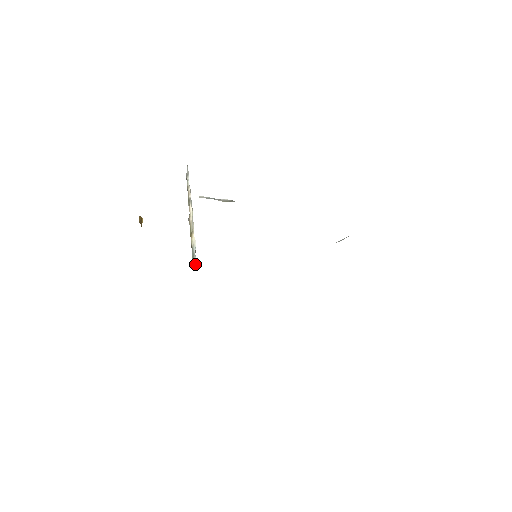
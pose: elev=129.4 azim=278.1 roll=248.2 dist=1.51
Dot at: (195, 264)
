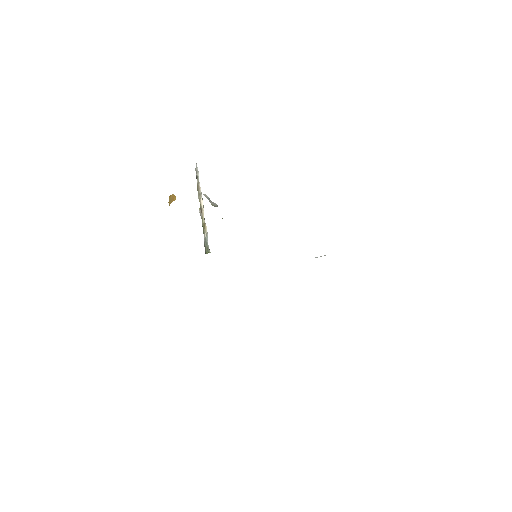
Dot at: occluded
